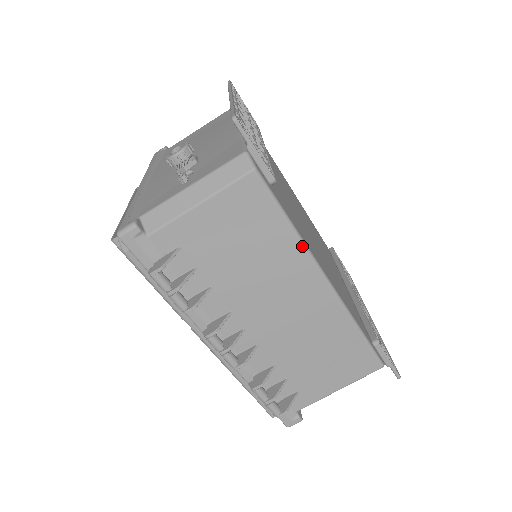
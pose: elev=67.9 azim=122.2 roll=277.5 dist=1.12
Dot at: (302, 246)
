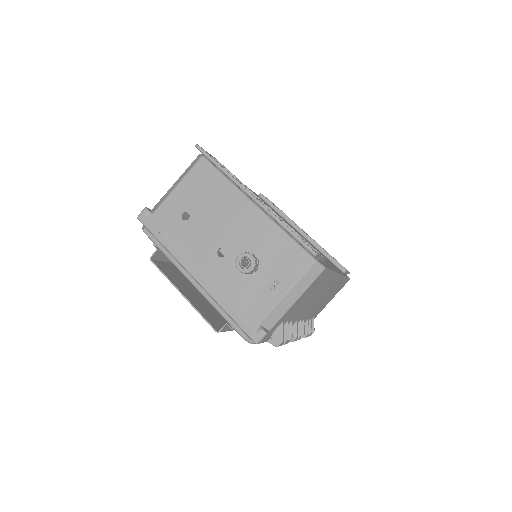
Dot at: (335, 275)
